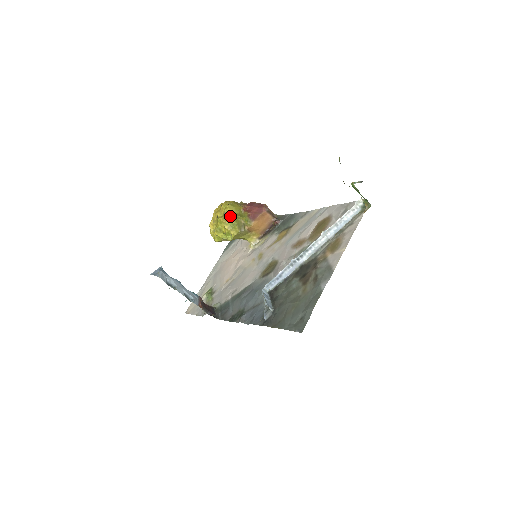
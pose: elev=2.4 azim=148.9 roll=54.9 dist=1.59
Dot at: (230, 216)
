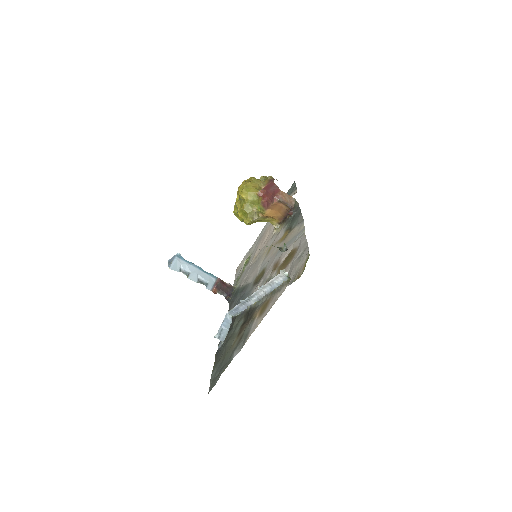
Dot at: (243, 203)
